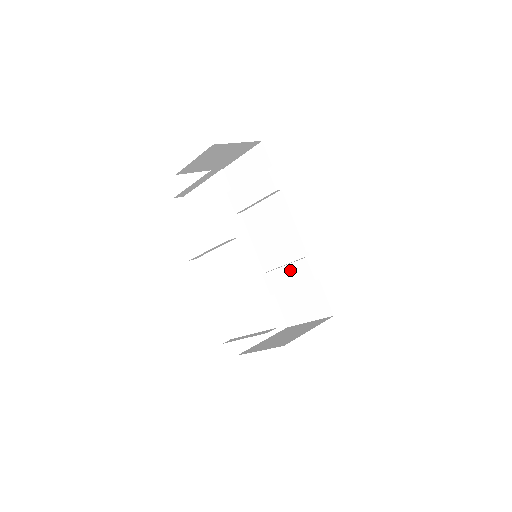
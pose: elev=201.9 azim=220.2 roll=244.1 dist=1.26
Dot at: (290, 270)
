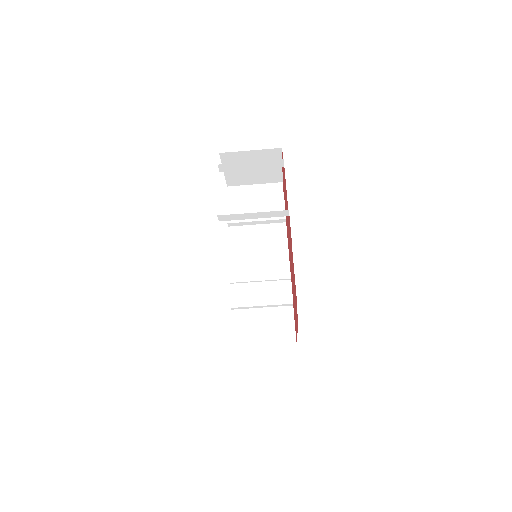
Dot at: (268, 288)
